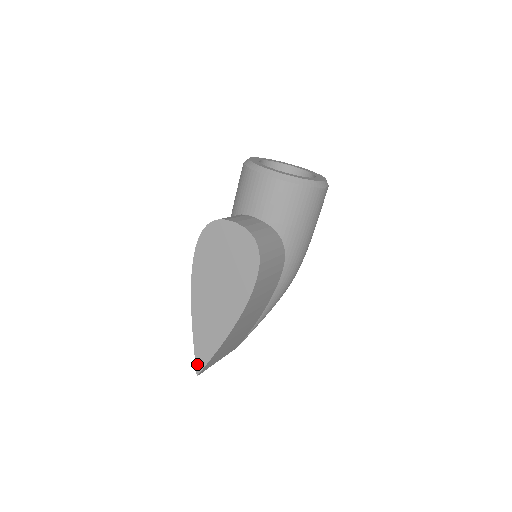
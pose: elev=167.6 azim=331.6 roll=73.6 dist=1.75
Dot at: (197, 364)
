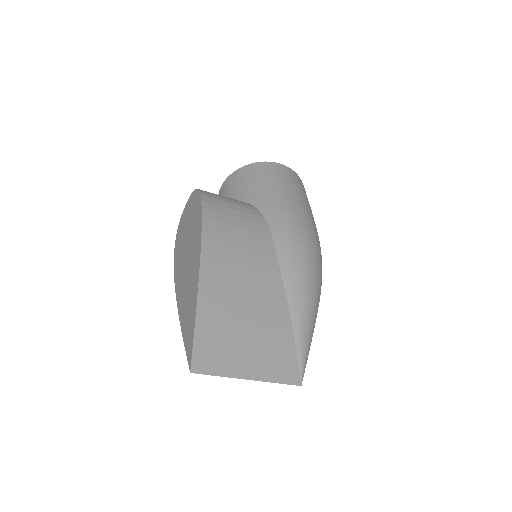
Dot at: (188, 356)
